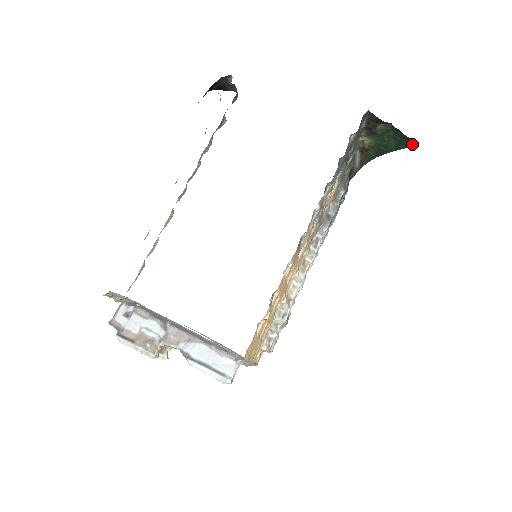
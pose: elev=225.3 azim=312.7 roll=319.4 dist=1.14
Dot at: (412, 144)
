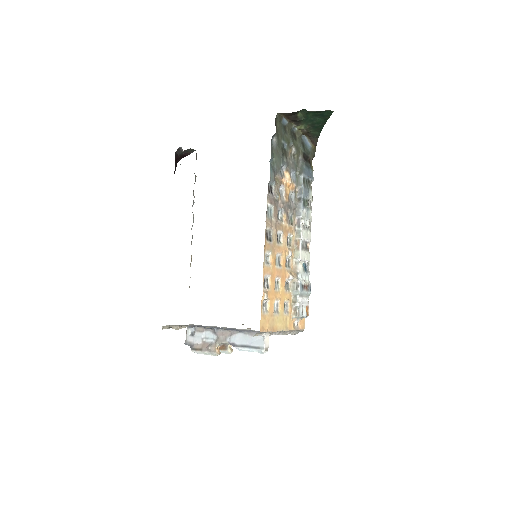
Dot at: (330, 112)
